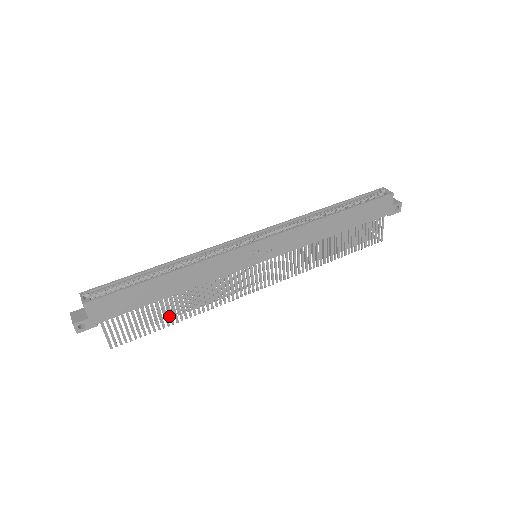
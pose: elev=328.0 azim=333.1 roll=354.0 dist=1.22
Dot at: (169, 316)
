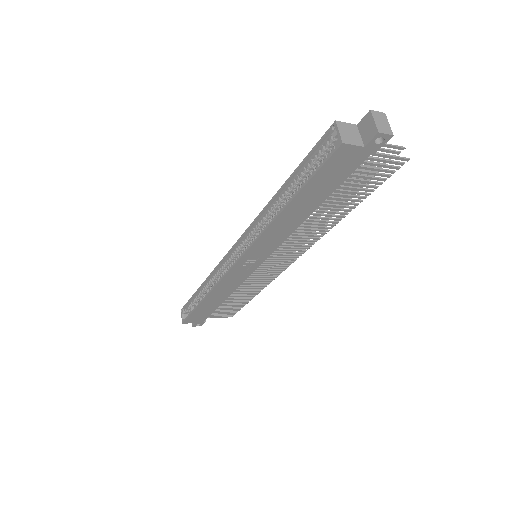
Dot at: occluded
